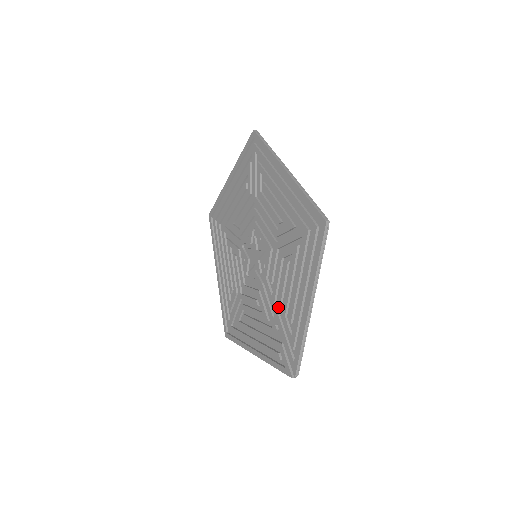
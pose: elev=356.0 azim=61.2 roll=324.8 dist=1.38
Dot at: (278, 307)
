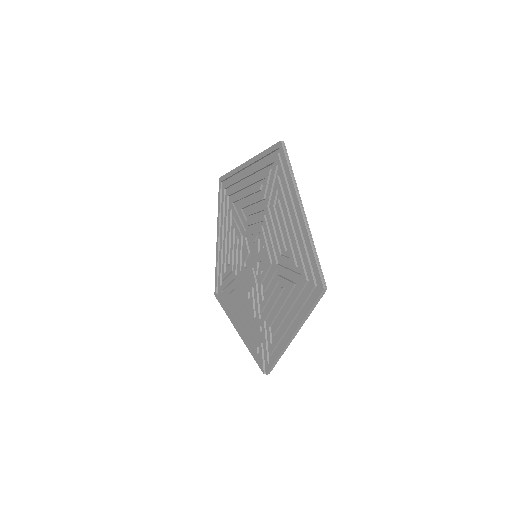
Dot at: (265, 315)
